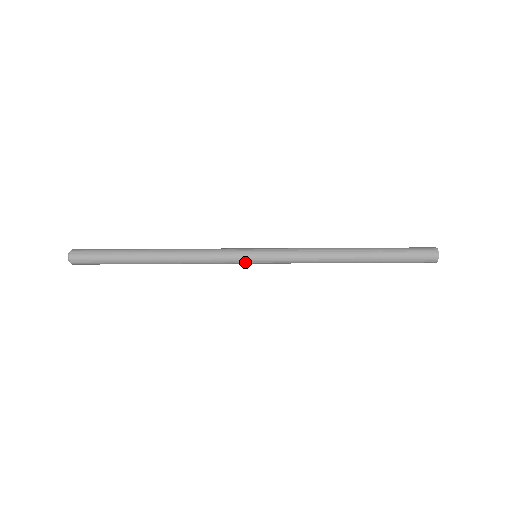
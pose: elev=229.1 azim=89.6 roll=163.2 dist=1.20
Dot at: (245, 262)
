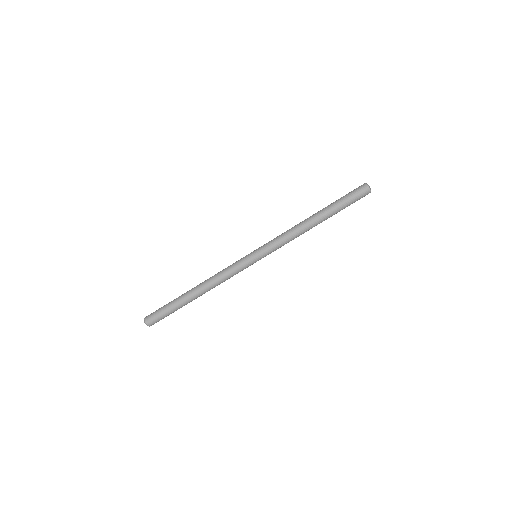
Dot at: (252, 264)
